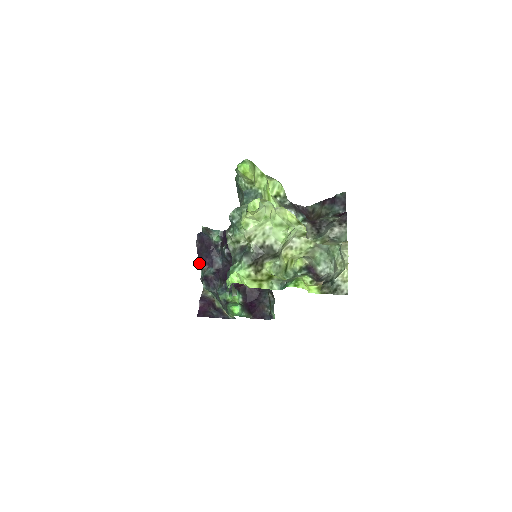
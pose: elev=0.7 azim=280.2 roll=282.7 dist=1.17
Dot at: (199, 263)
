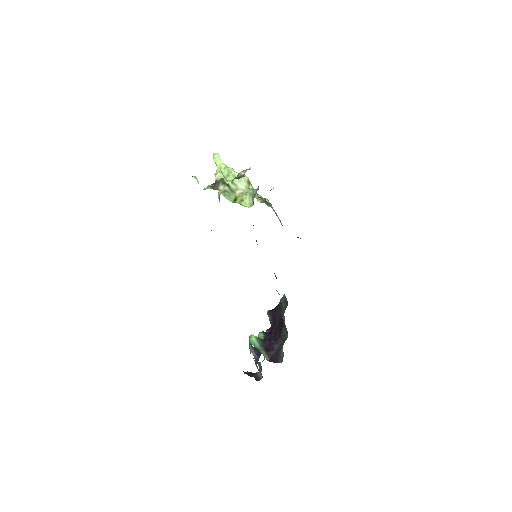
Dot at: occluded
